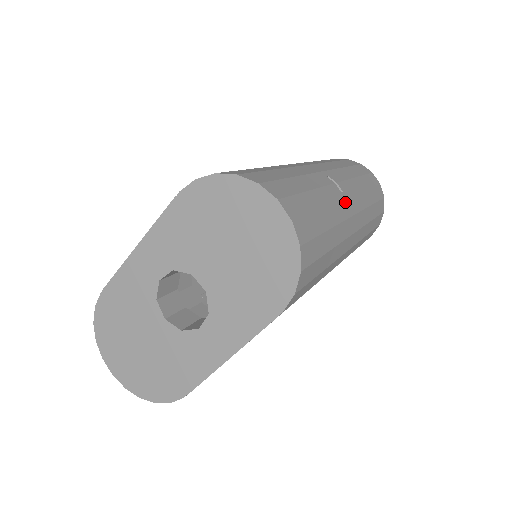
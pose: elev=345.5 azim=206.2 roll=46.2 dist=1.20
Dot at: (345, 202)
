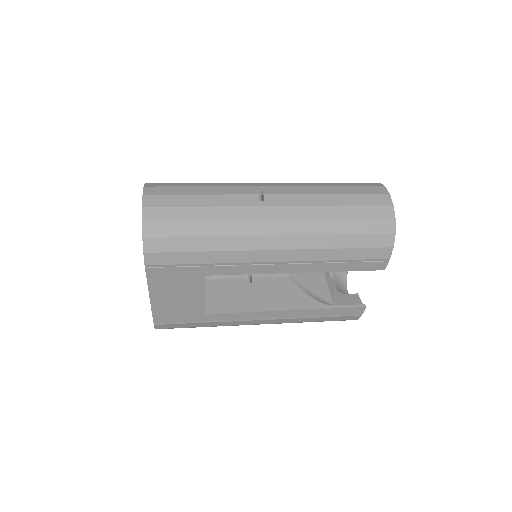
Dot at: (257, 208)
